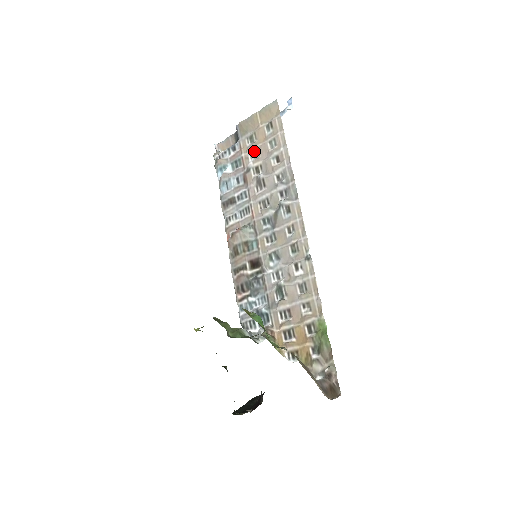
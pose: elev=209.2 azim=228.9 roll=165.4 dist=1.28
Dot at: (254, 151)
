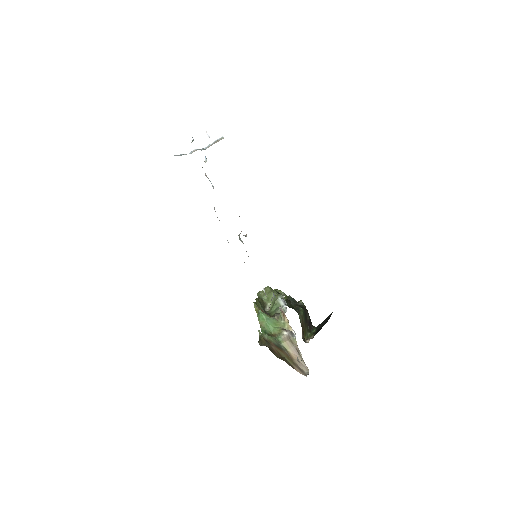
Dot at: occluded
